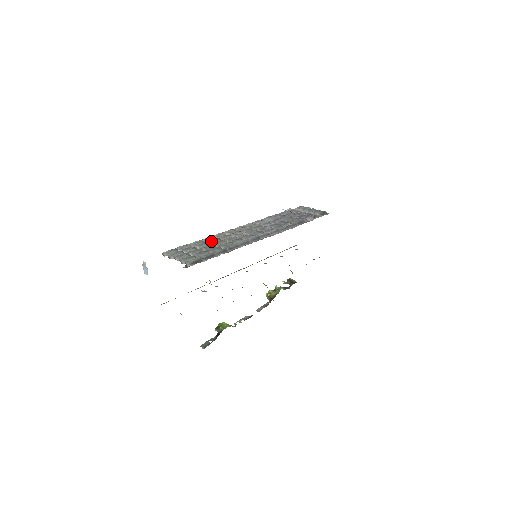
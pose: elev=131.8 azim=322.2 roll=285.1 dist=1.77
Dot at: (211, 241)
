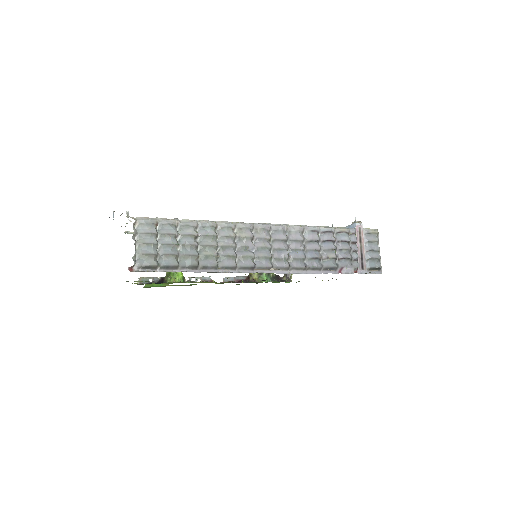
Dot at: (203, 236)
